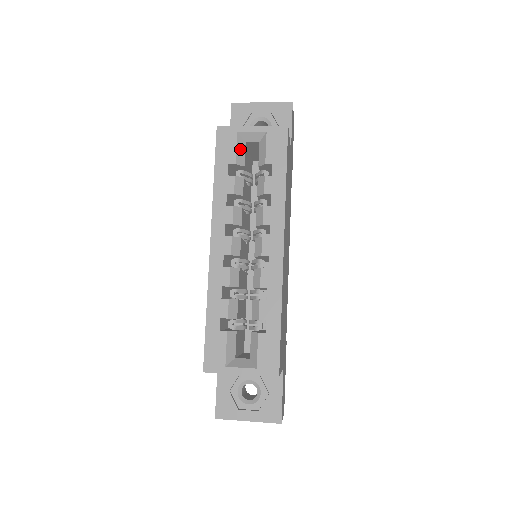
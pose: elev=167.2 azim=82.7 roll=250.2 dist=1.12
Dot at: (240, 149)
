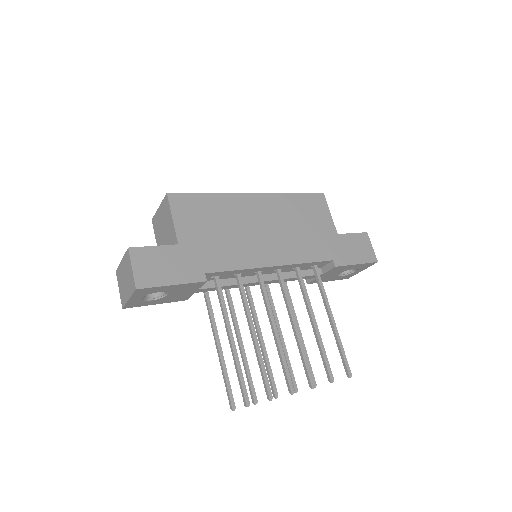
Dot at: occluded
